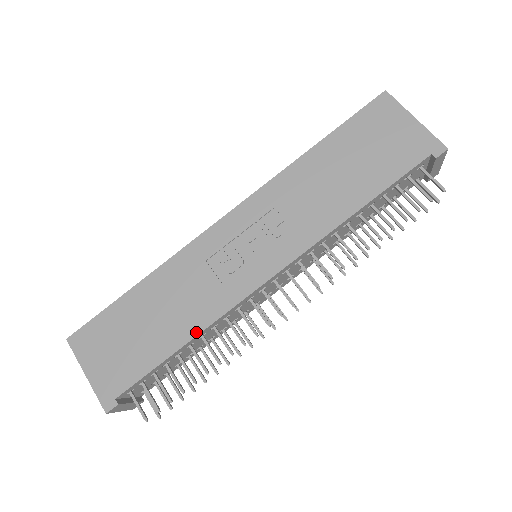
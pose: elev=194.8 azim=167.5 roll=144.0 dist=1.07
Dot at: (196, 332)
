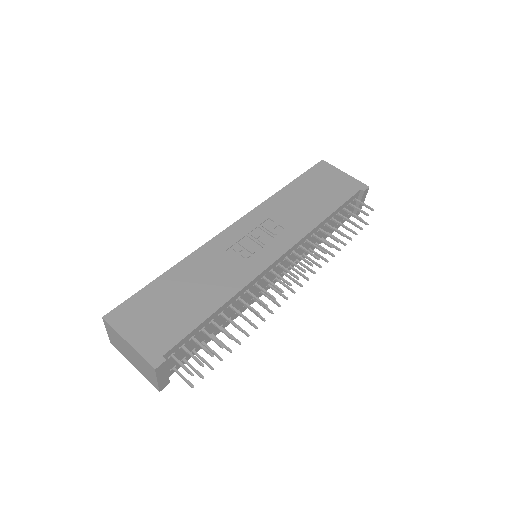
Dot at: (228, 297)
